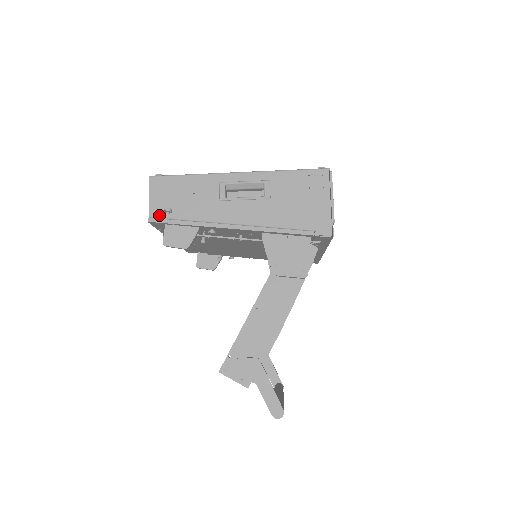
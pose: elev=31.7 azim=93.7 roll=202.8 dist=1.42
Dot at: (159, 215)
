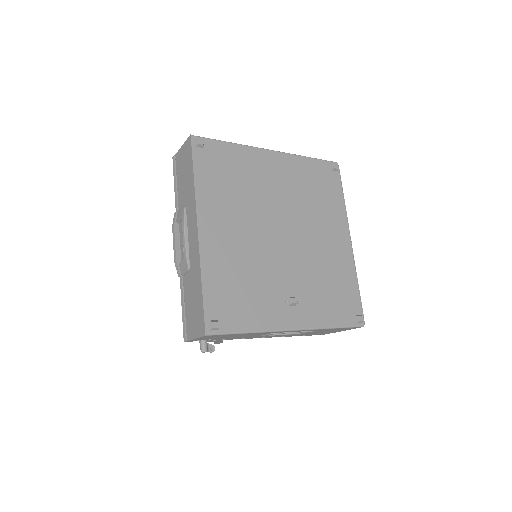
Dot at: occluded
